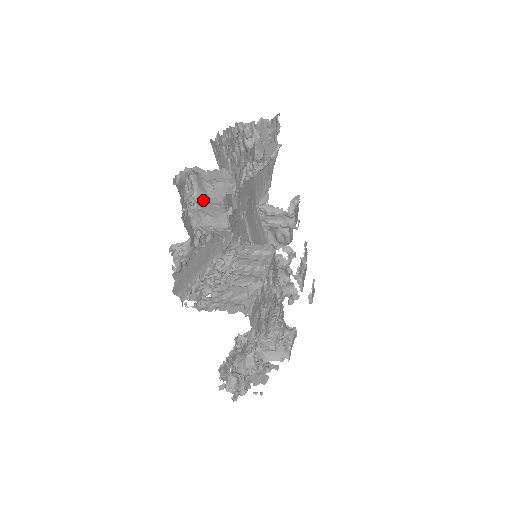
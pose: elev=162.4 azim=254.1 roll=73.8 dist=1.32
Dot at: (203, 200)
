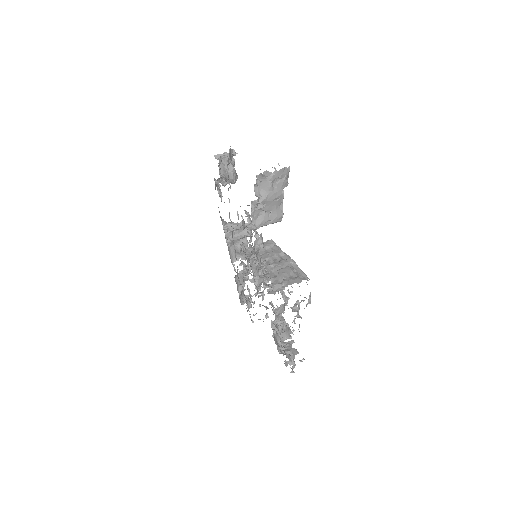
Dot at: (267, 198)
